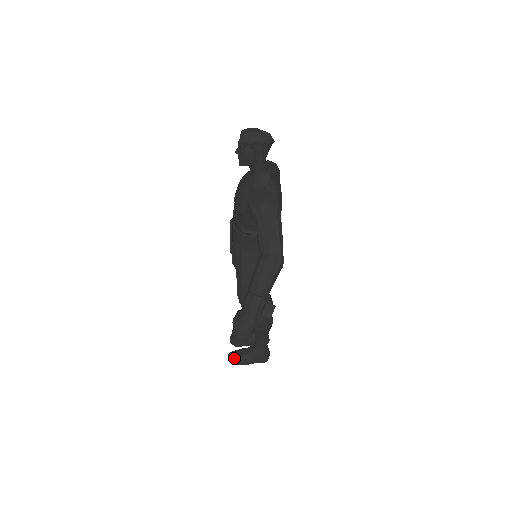
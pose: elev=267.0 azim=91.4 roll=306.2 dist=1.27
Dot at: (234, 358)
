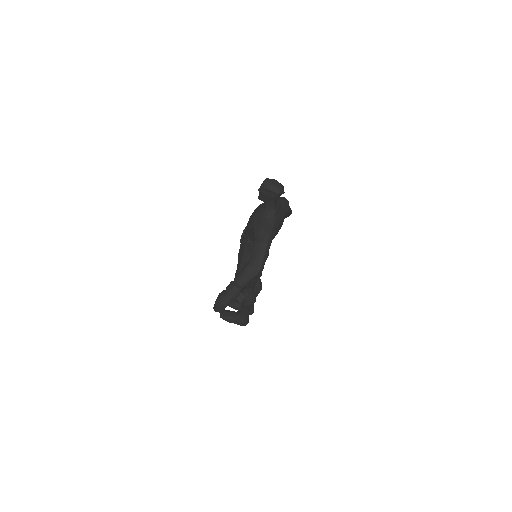
Dot at: (223, 315)
